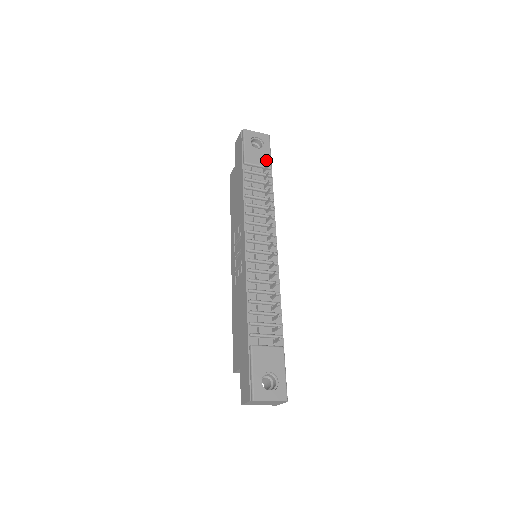
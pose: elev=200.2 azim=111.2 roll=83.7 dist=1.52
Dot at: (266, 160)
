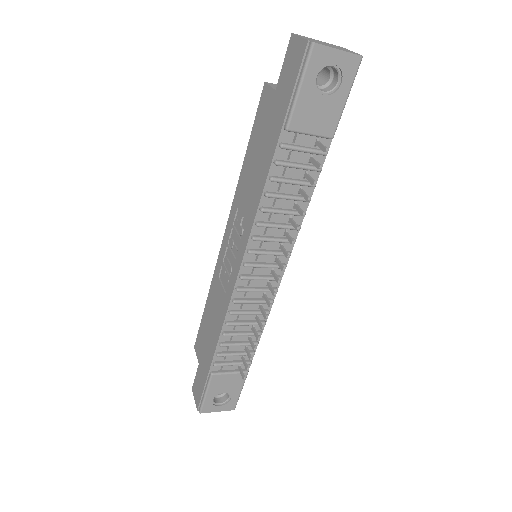
Dot at: (330, 122)
